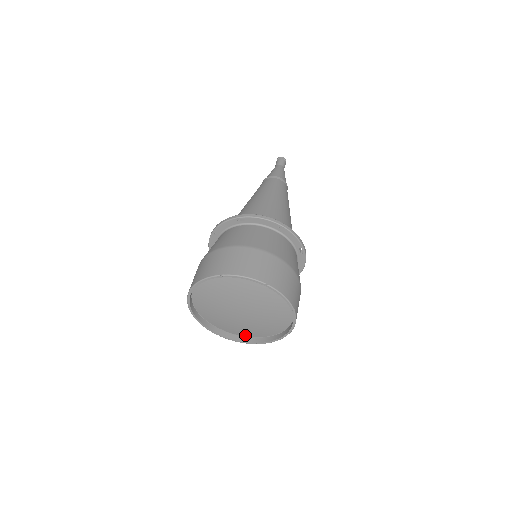
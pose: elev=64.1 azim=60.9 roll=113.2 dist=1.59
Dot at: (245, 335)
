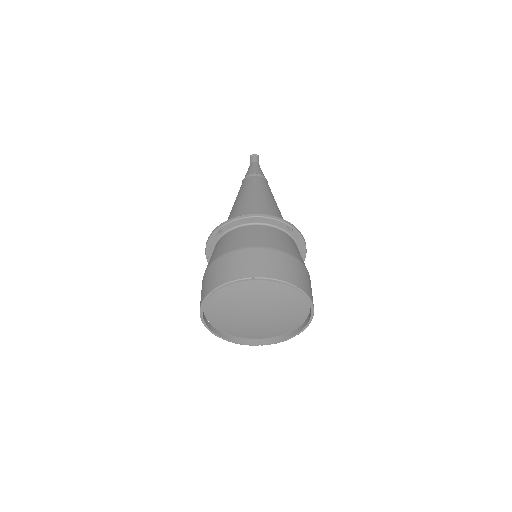
Dot at: (282, 333)
